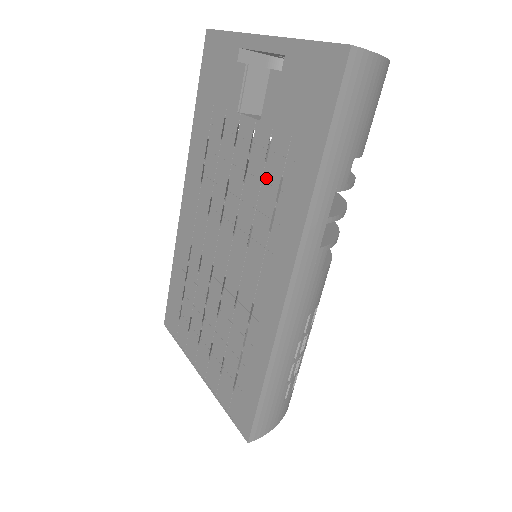
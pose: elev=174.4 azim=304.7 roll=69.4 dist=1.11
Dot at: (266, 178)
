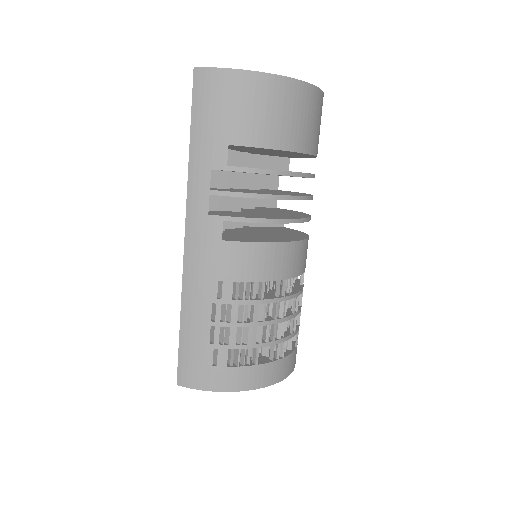
Dot at: occluded
